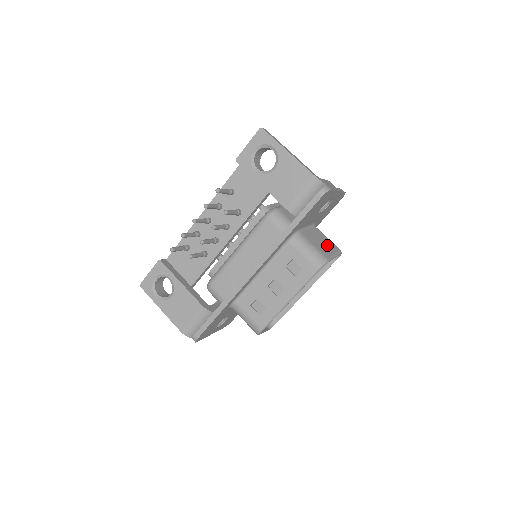
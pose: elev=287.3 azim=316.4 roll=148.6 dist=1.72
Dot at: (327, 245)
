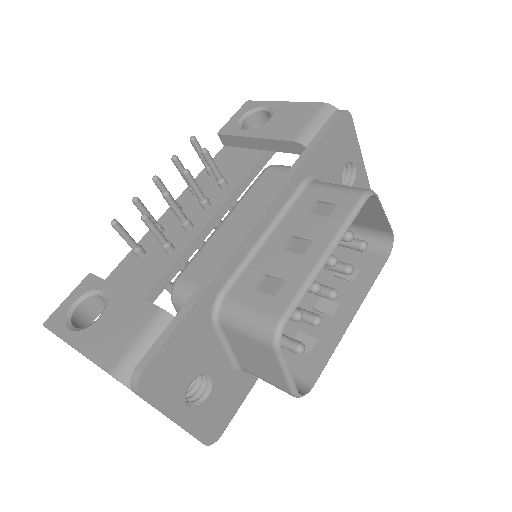
Dot at: occluded
